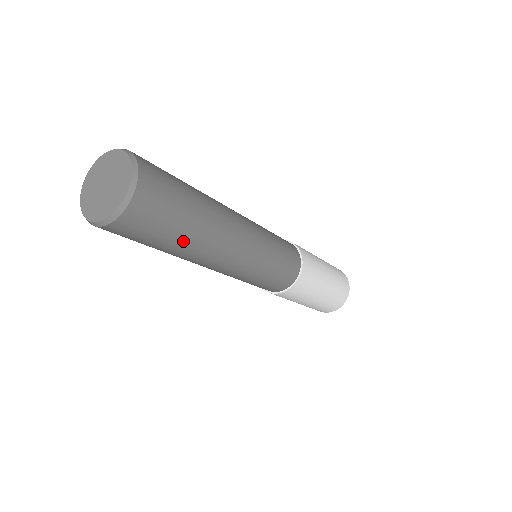
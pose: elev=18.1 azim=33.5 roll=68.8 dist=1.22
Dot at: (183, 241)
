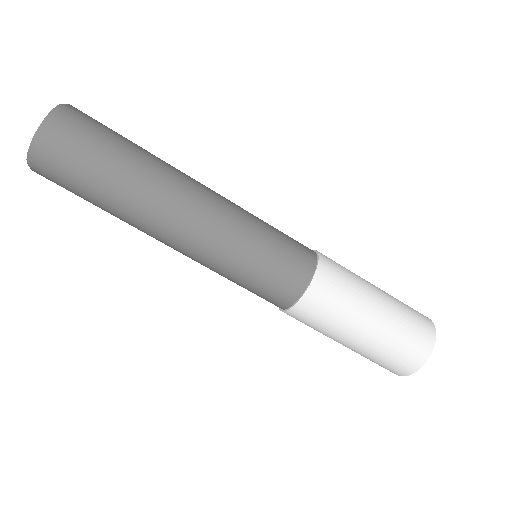
Dot at: (122, 175)
